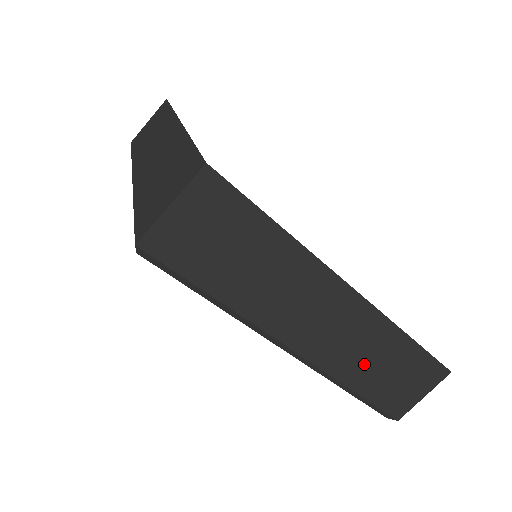
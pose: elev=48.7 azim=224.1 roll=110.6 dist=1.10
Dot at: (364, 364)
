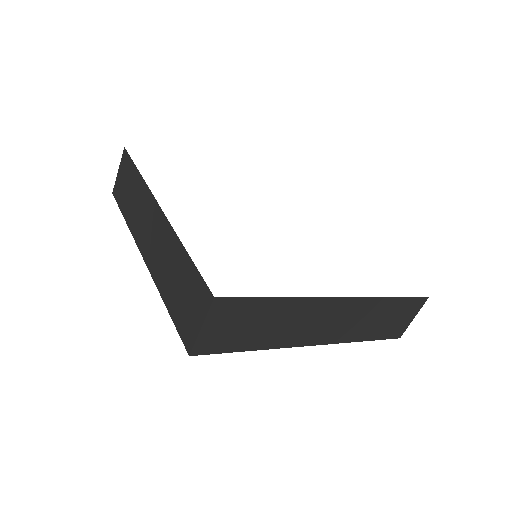
Dot at: (364, 326)
